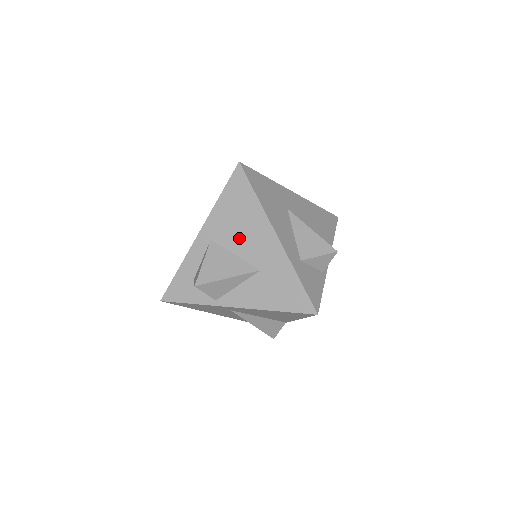
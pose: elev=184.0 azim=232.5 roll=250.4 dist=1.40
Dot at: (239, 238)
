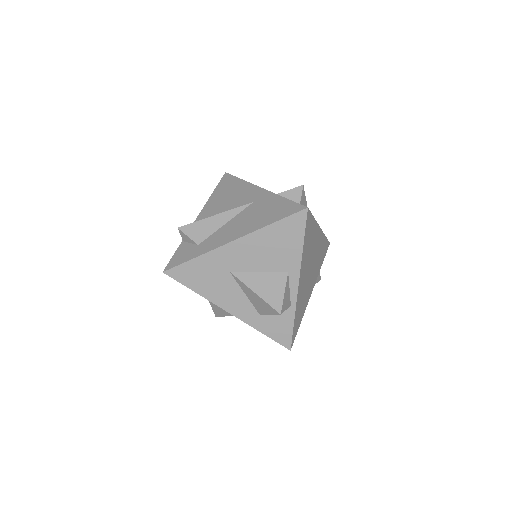
Dot at: occluded
